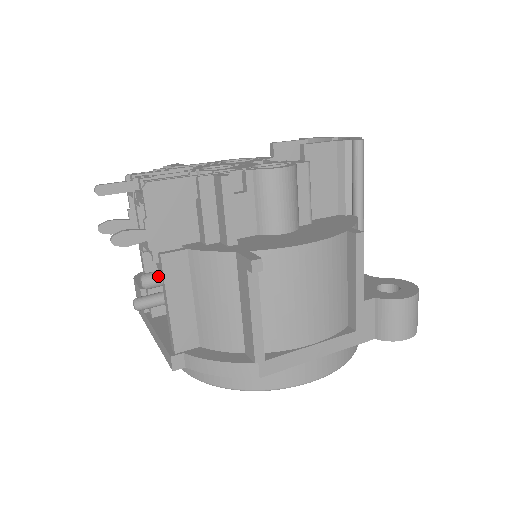
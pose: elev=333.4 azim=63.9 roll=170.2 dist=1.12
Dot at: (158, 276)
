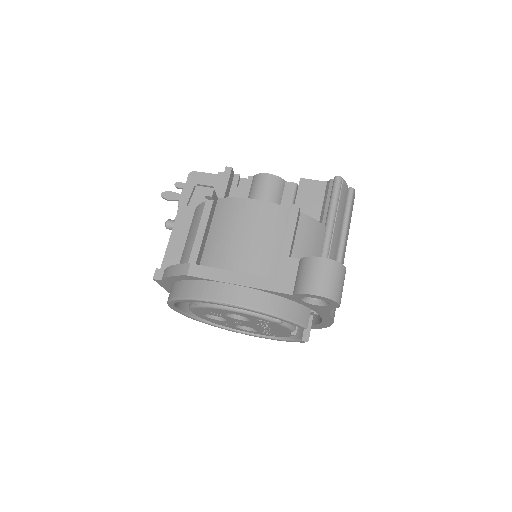
Dot at: occluded
